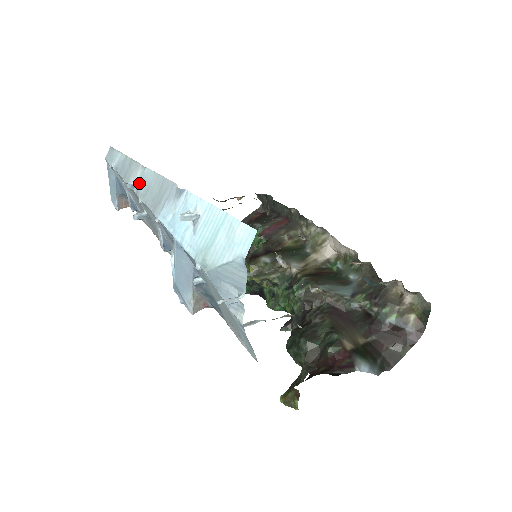
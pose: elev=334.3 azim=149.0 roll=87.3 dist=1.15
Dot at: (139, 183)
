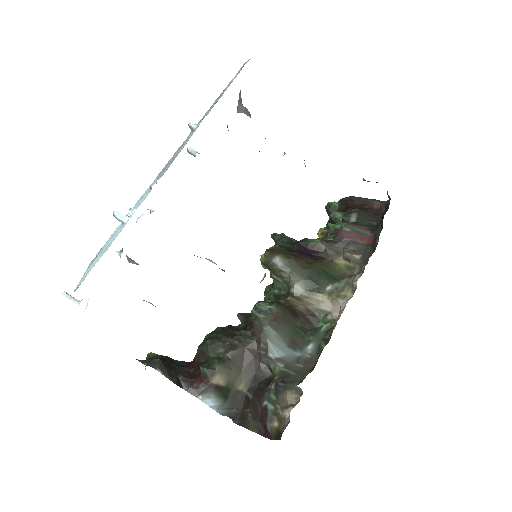
Dot at: (192, 132)
